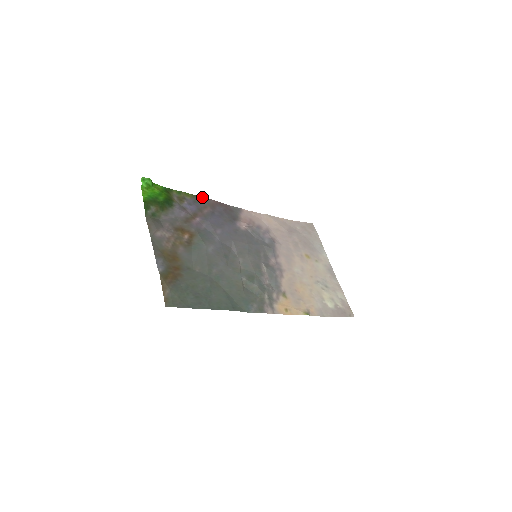
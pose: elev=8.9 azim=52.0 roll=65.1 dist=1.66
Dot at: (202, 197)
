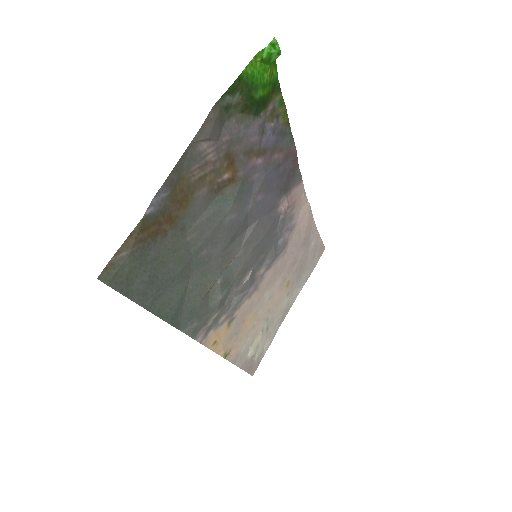
Dot at: occluded
